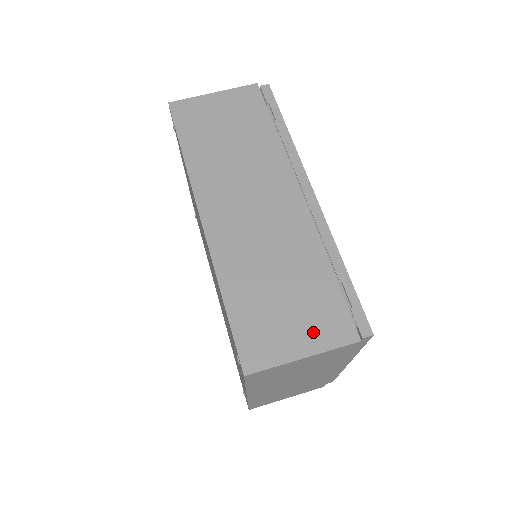
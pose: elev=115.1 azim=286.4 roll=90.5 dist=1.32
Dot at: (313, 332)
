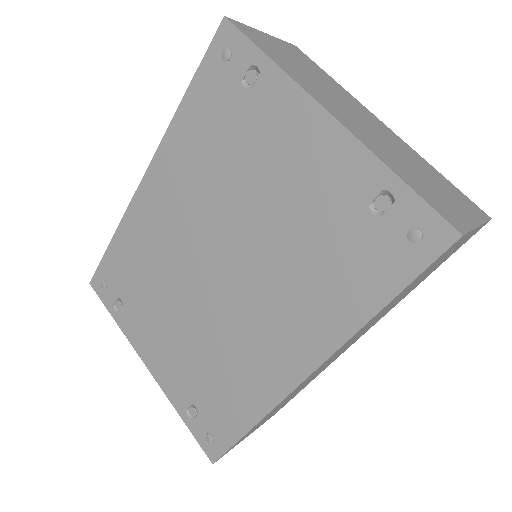
Dot at: occluded
